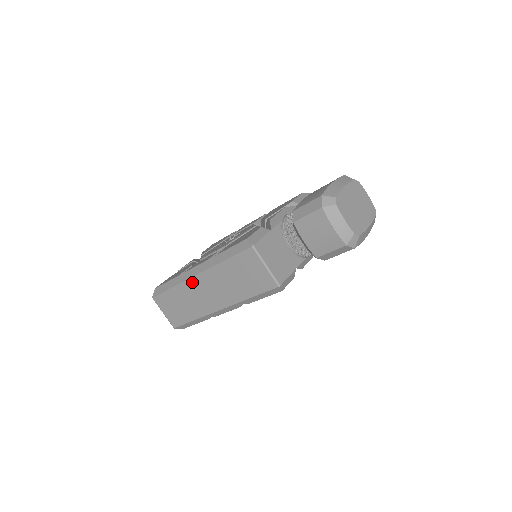
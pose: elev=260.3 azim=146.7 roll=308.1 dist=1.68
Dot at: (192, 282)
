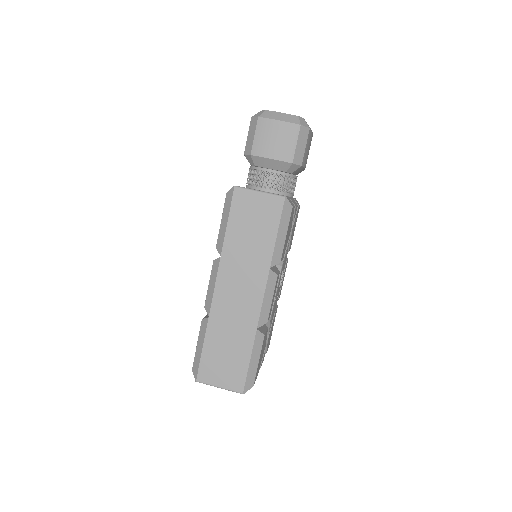
Dot at: (217, 300)
